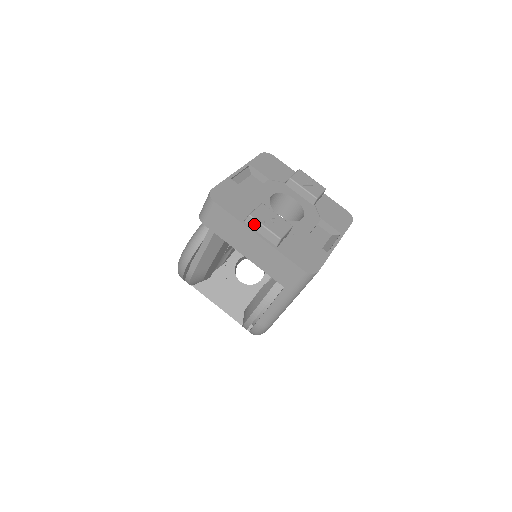
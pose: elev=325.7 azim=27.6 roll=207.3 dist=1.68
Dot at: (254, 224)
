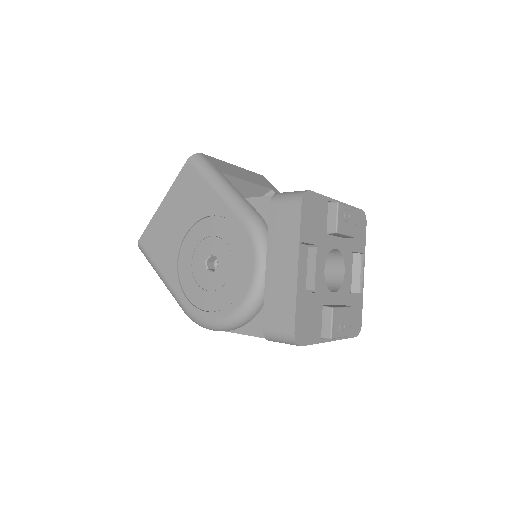
Dot at: occluded
